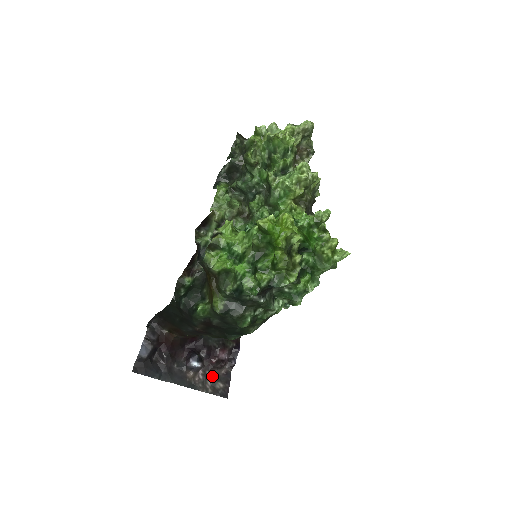
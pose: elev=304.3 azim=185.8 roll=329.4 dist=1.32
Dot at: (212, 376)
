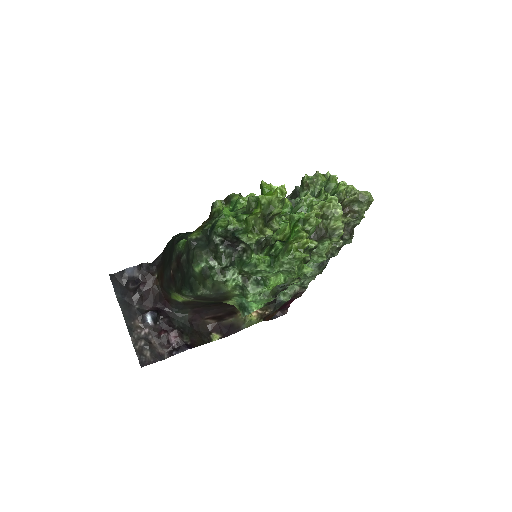
Dot at: (150, 342)
